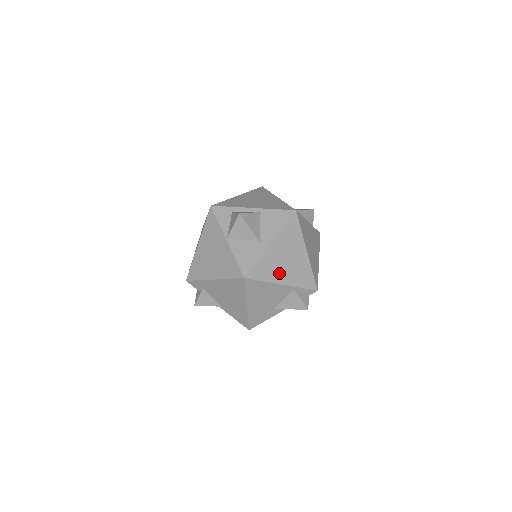
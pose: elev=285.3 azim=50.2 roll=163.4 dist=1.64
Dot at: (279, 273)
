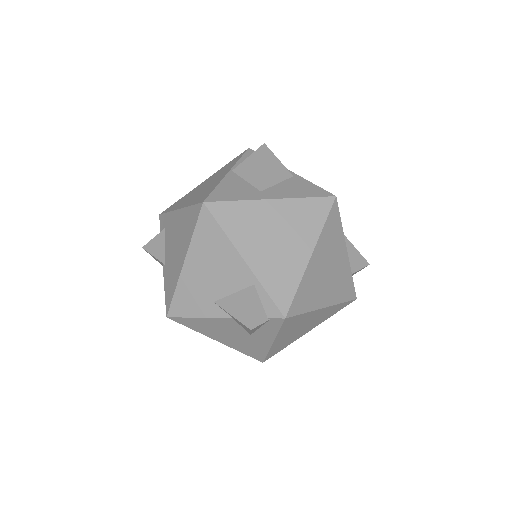
Dot at: (252, 242)
